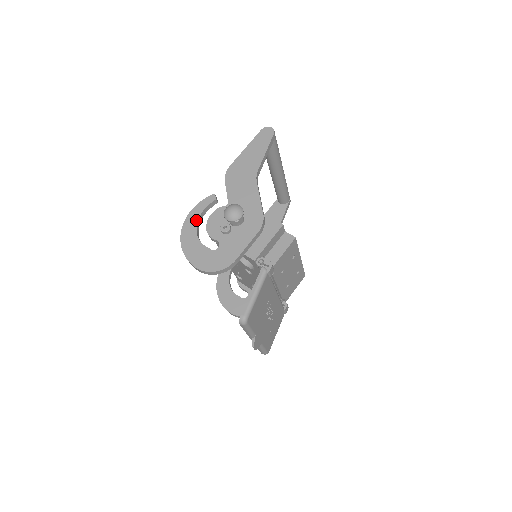
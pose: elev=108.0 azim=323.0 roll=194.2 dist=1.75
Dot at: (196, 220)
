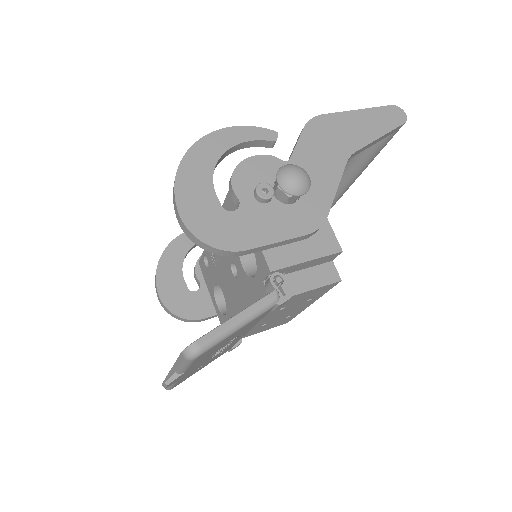
Dot at: (228, 146)
